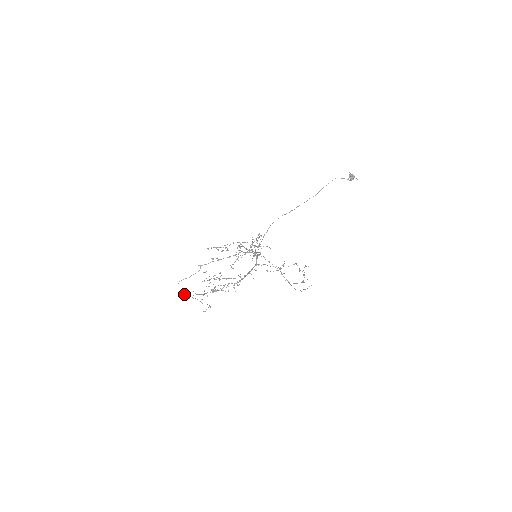
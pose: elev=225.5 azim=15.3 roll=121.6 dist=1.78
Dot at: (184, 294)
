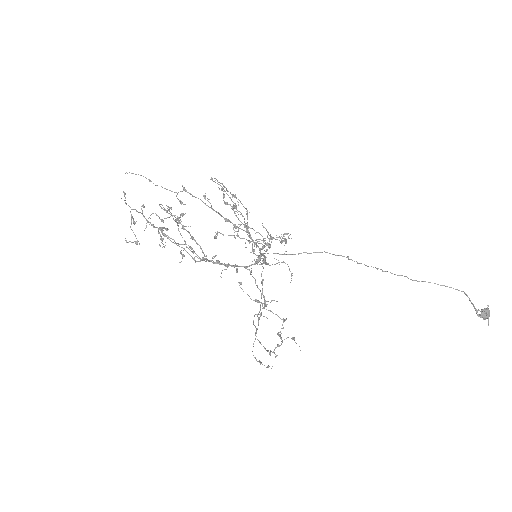
Dot at: (124, 192)
